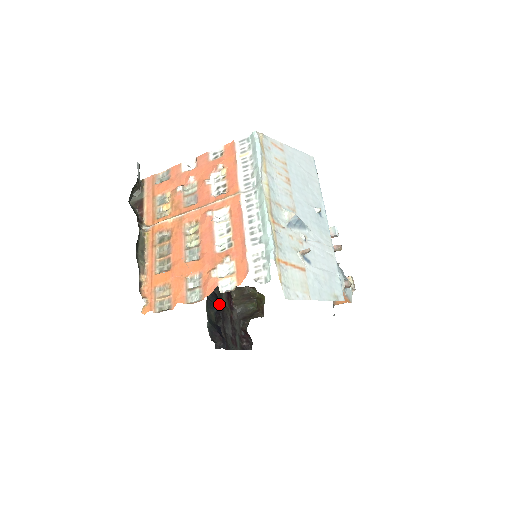
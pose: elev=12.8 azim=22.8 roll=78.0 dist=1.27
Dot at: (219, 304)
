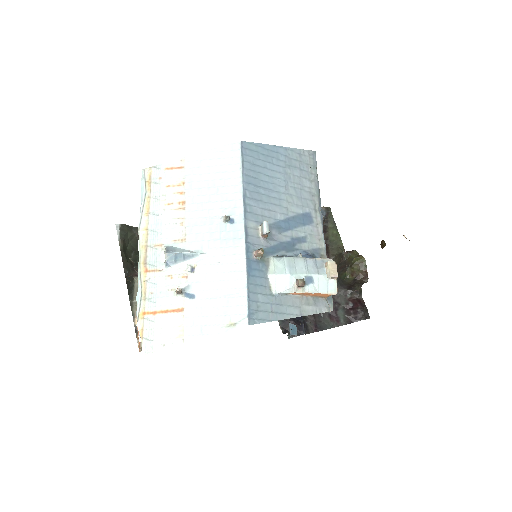
Dot at: occluded
